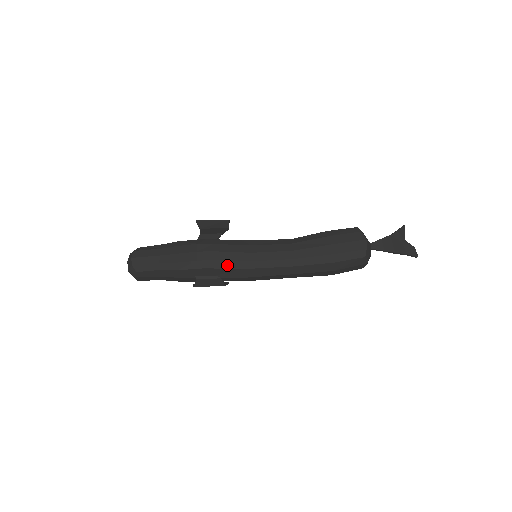
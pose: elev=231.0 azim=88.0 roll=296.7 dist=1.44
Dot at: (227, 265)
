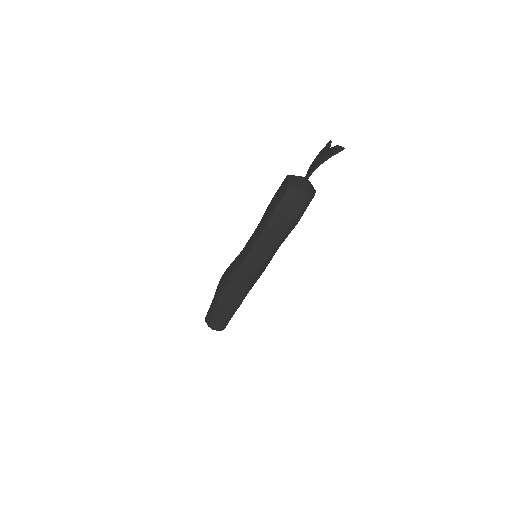
Dot at: (231, 274)
